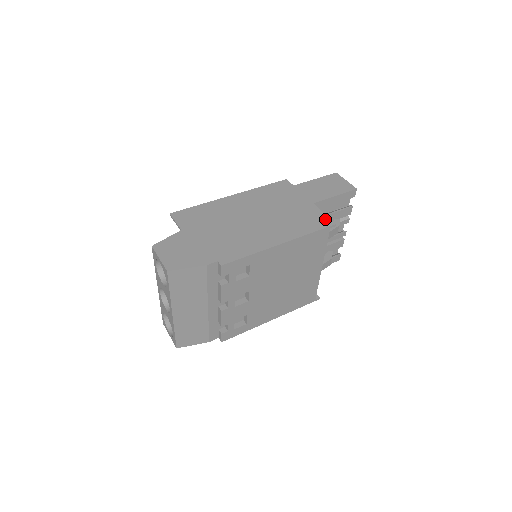
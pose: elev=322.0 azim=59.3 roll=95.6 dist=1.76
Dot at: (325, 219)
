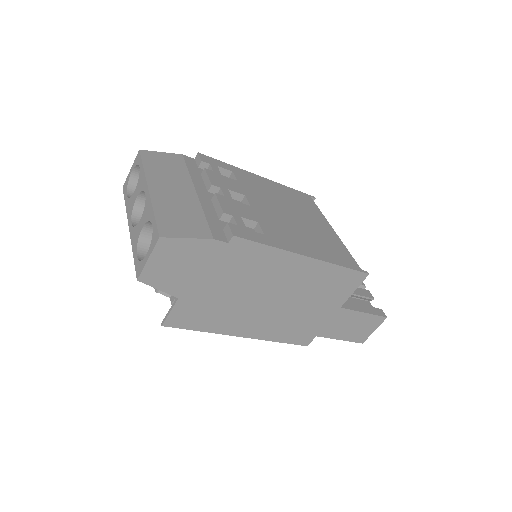
Dot at: occluded
